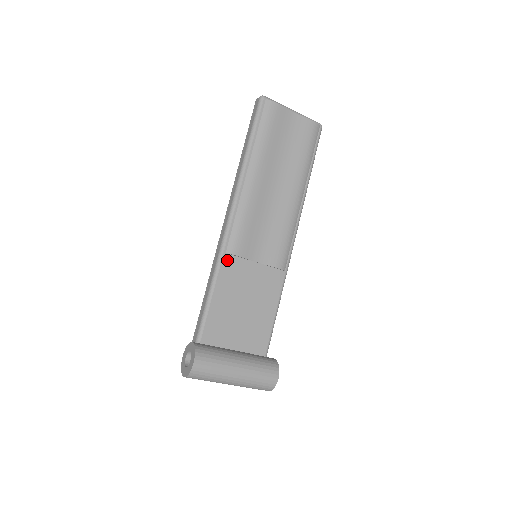
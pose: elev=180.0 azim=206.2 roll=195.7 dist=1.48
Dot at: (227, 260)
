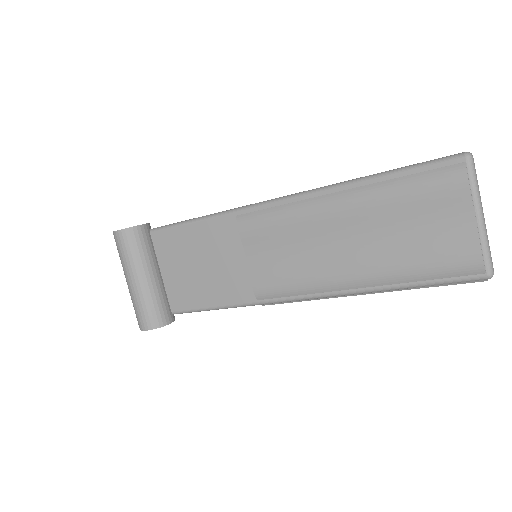
Dot at: (231, 221)
